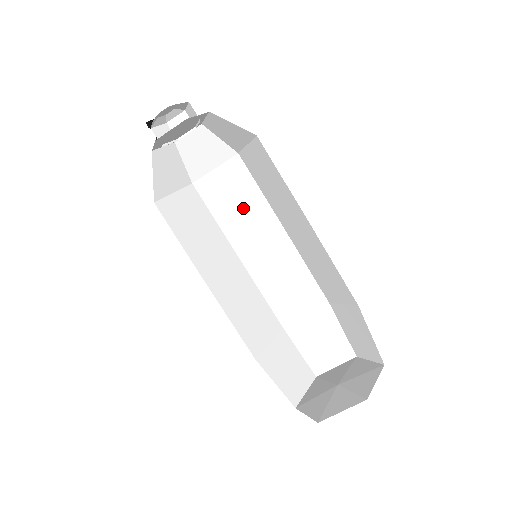
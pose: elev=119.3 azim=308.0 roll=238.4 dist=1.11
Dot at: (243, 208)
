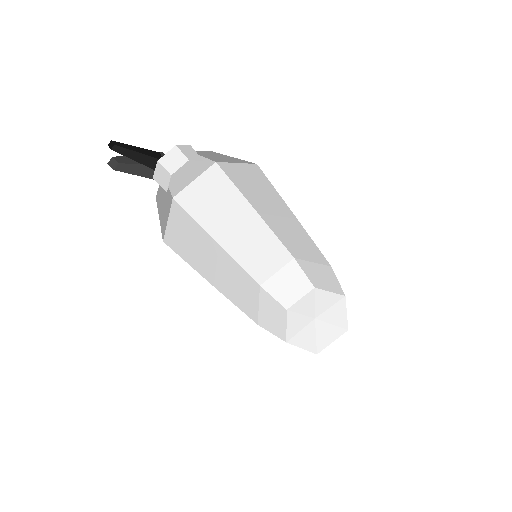
Dot at: (223, 207)
